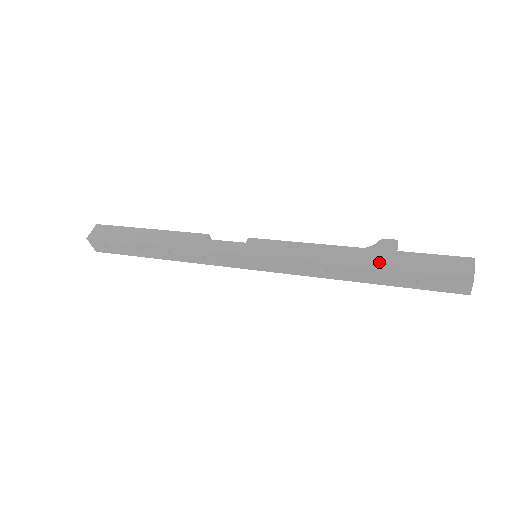
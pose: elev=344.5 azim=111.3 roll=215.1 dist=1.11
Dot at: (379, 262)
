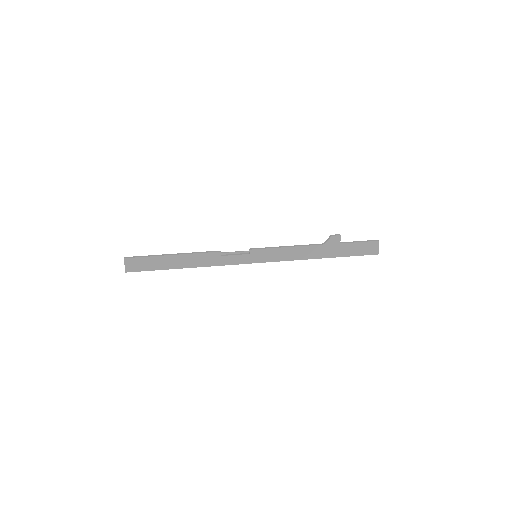
Dot at: (332, 253)
